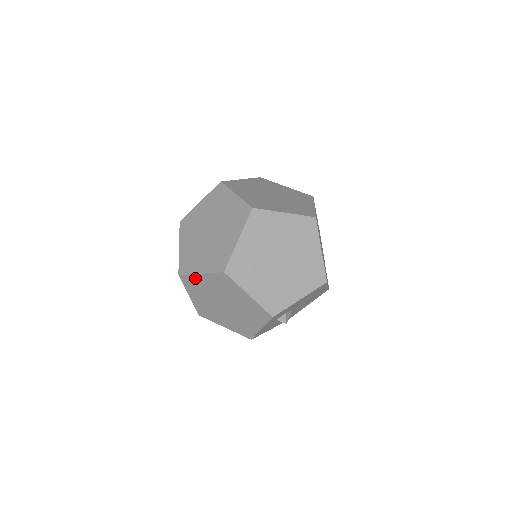
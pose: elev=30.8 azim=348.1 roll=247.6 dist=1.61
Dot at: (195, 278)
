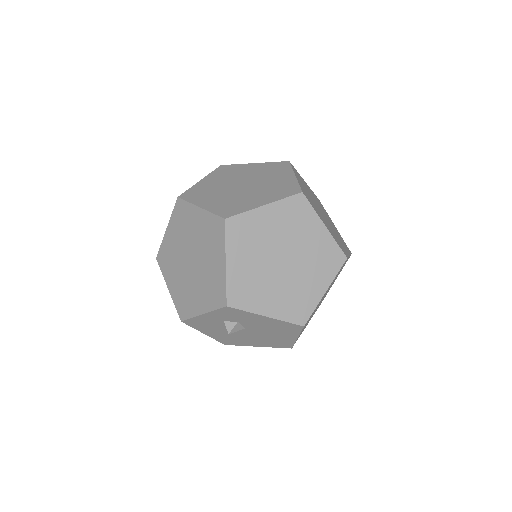
Dot at: (190, 210)
